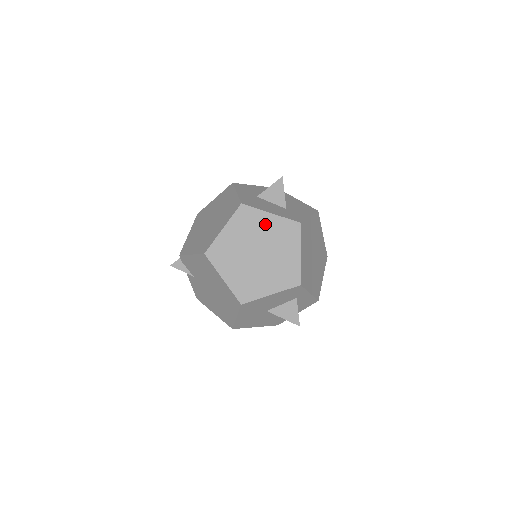
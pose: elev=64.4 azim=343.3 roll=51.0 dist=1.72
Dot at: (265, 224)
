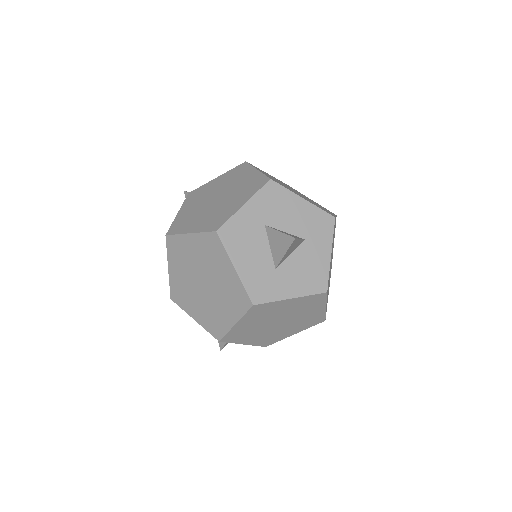
Dot at: (224, 270)
